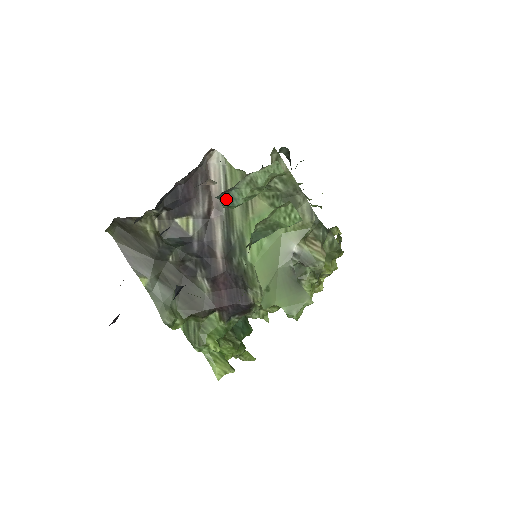
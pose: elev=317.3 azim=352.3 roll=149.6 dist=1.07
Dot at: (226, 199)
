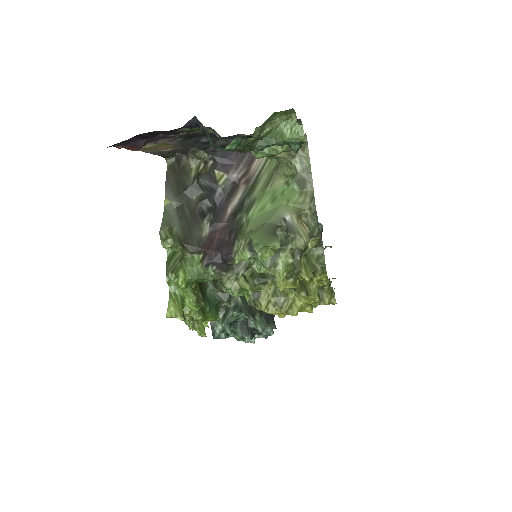
Dot at: occluded
